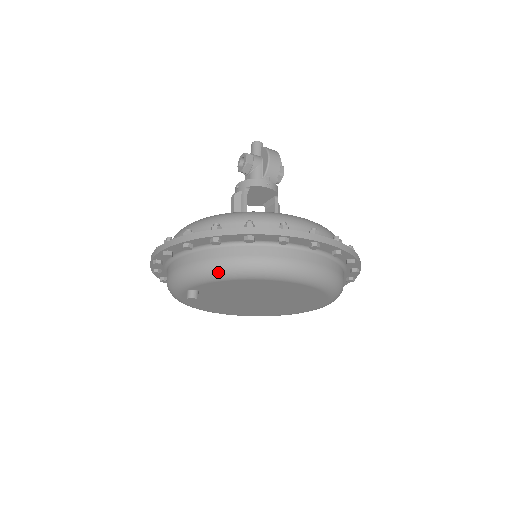
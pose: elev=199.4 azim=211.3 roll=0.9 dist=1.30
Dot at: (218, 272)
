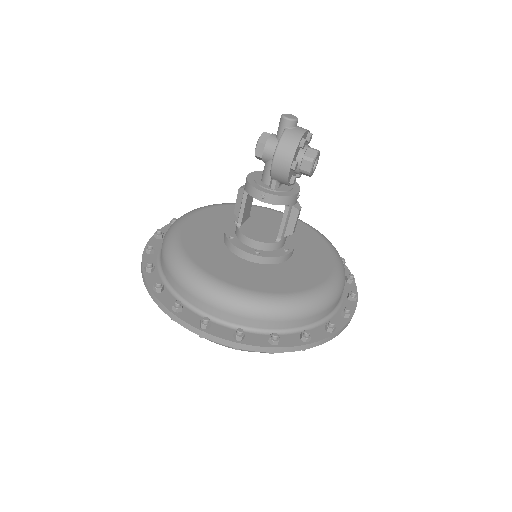
Dot at: occluded
